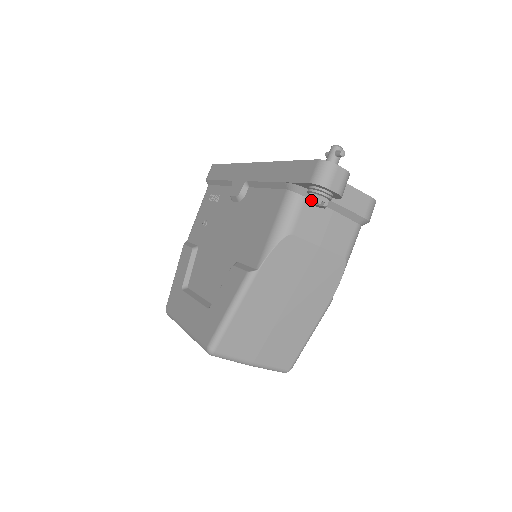
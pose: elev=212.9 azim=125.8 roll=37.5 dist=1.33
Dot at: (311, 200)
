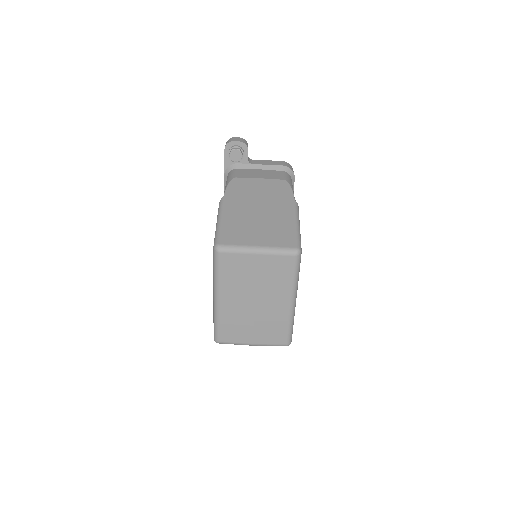
Dot at: (230, 153)
